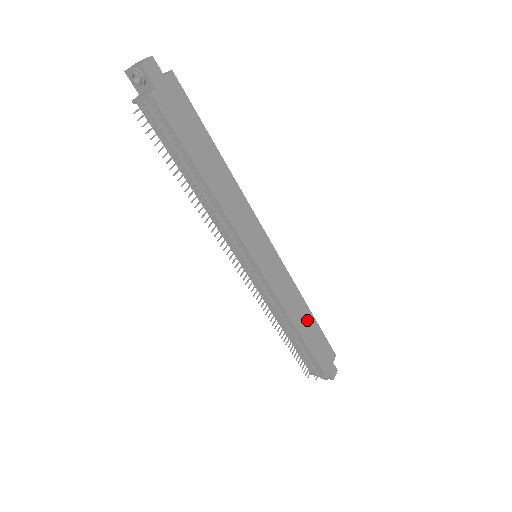
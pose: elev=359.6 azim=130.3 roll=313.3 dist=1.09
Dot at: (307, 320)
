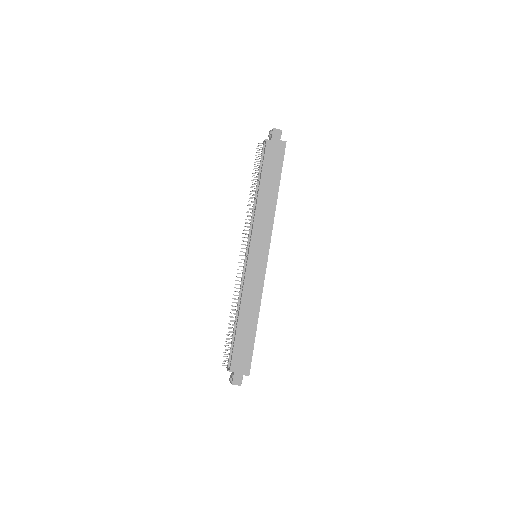
Dot at: (250, 323)
